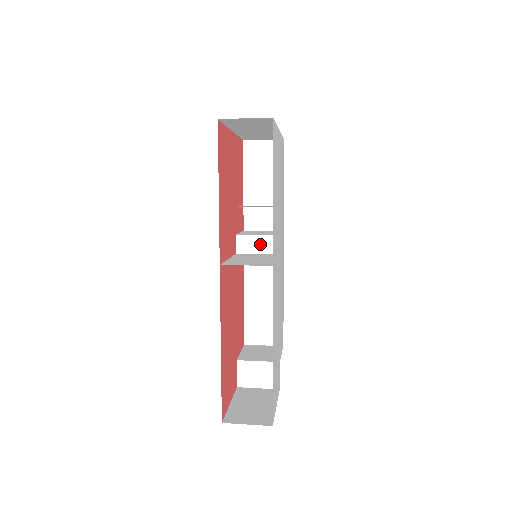
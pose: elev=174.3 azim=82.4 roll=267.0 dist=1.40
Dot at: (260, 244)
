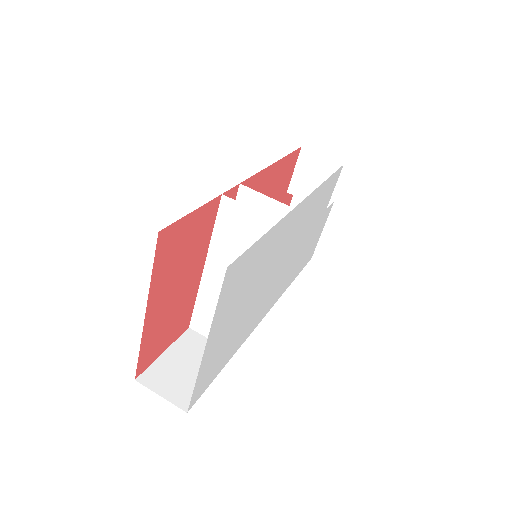
Dot at: occluded
